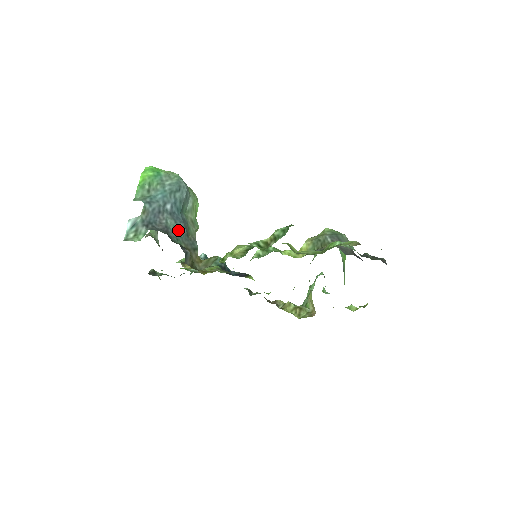
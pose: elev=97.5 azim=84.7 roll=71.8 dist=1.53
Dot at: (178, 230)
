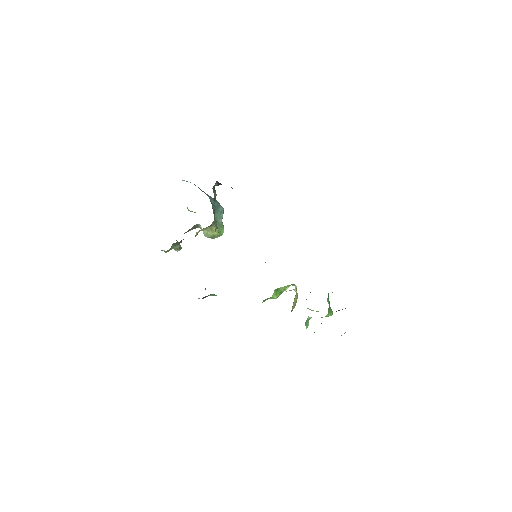
Dot at: (211, 202)
